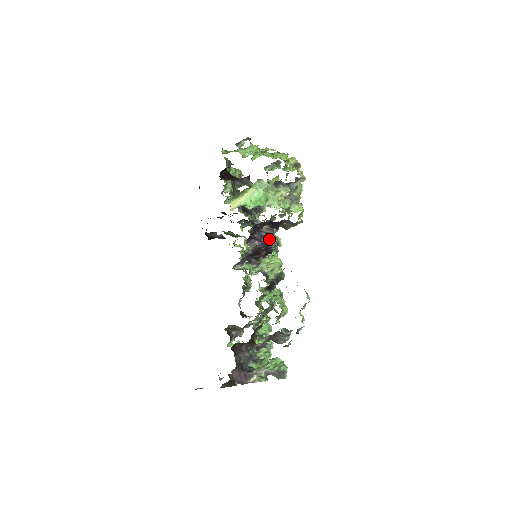
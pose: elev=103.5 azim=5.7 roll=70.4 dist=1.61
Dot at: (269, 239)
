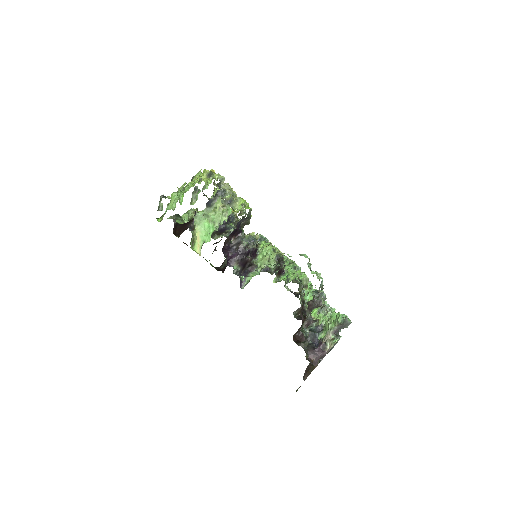
Dot at: (241, 247)
